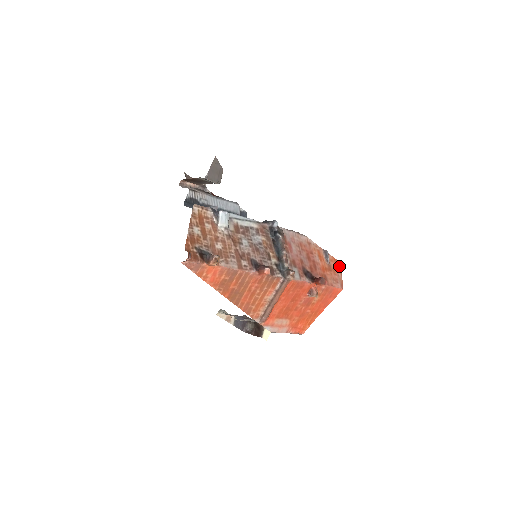
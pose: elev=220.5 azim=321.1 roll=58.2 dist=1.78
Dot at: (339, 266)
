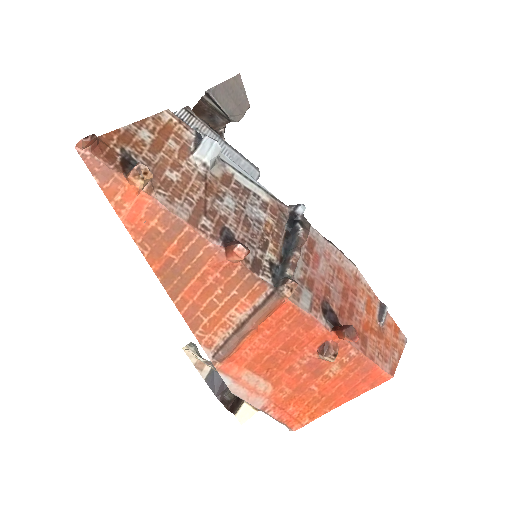
Dot at: (401, 341)
